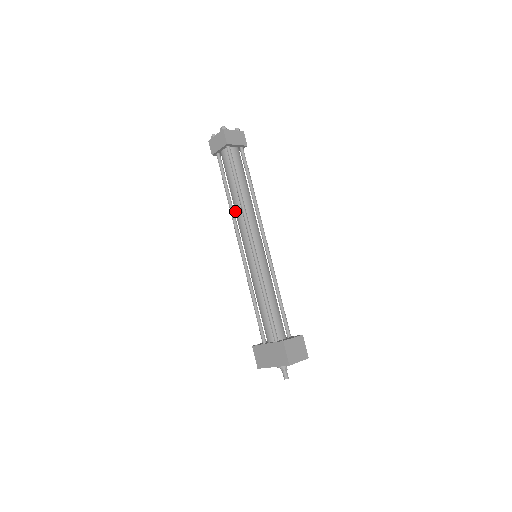
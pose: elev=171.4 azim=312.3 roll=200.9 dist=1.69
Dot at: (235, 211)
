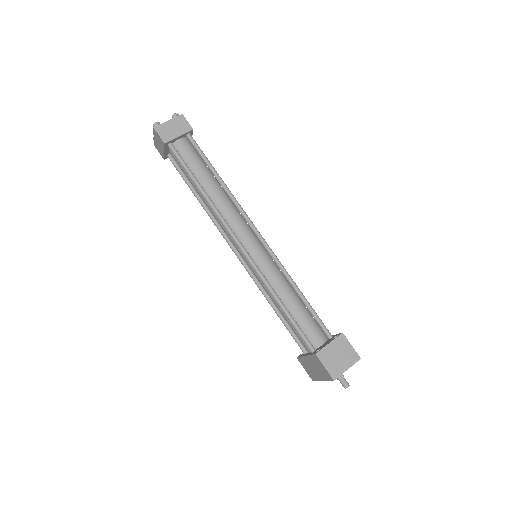
Dot at: (212, 214)
